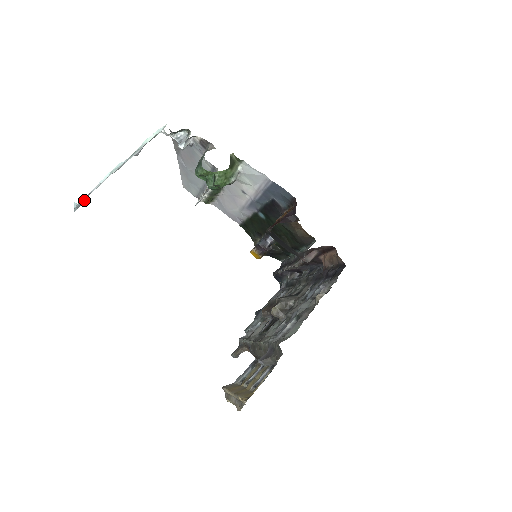
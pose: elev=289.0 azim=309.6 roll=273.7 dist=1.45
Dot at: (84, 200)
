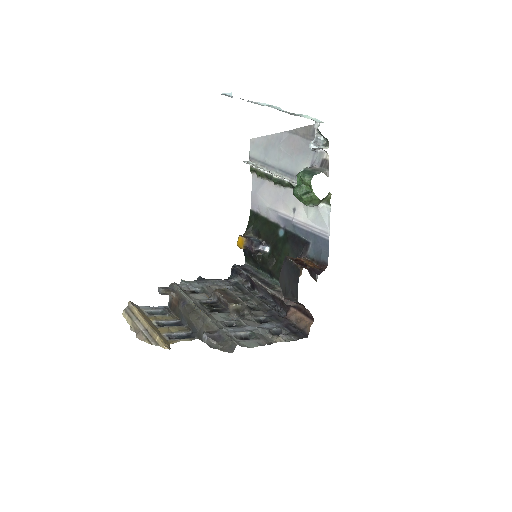
Dot at: occluded
